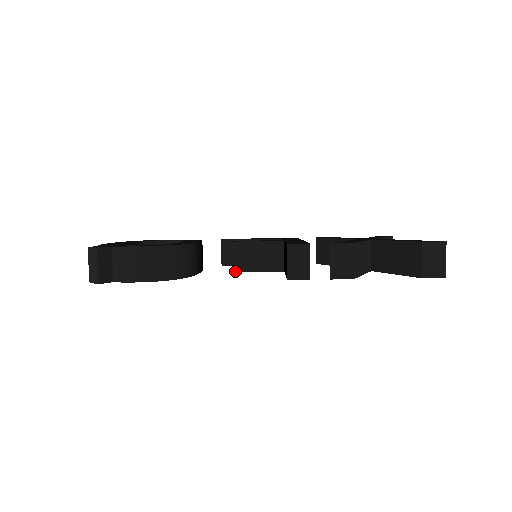
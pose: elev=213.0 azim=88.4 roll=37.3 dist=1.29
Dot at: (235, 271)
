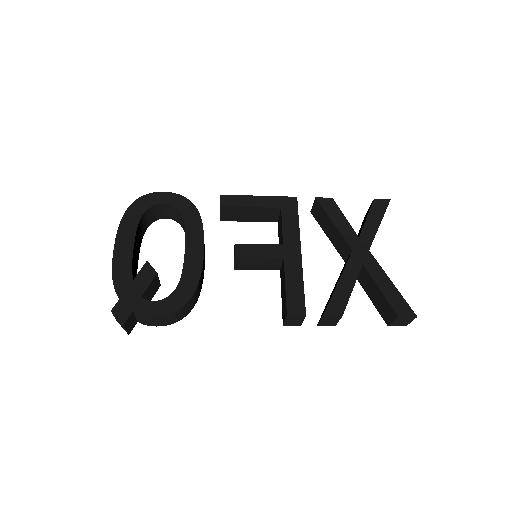
Dot at: (236, 269)
